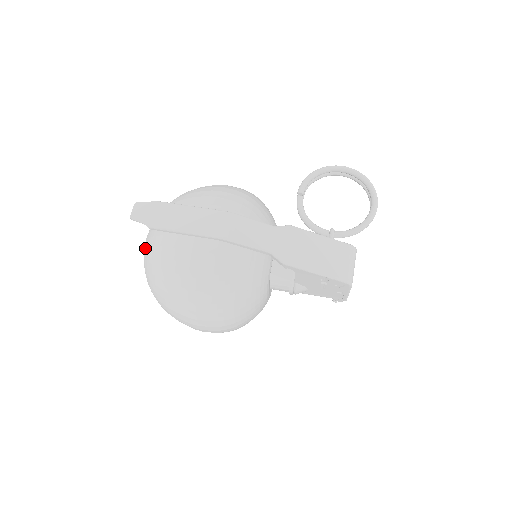
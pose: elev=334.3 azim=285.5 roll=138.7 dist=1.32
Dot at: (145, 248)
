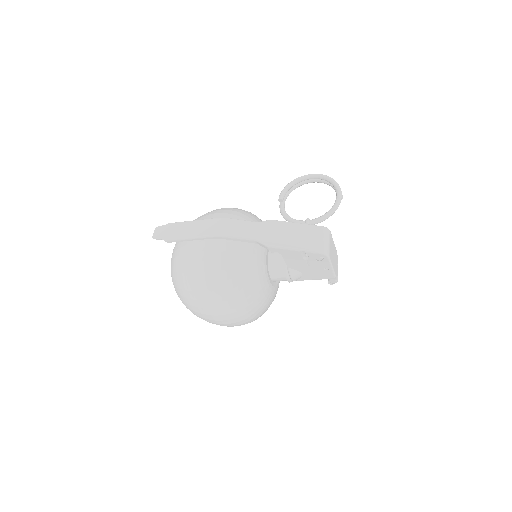
Dot at: occluded
